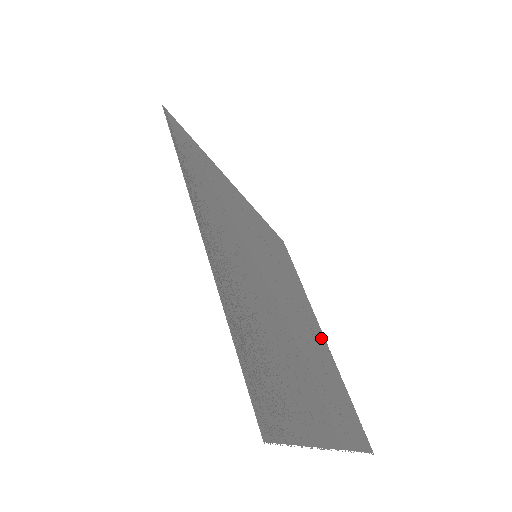
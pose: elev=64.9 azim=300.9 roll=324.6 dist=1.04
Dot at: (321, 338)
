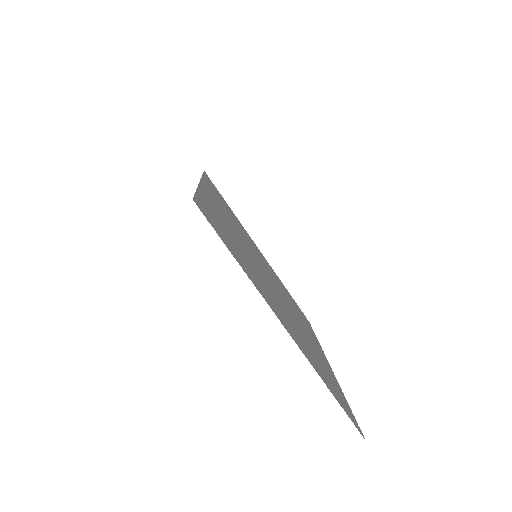
Dot at: (324, 359)
